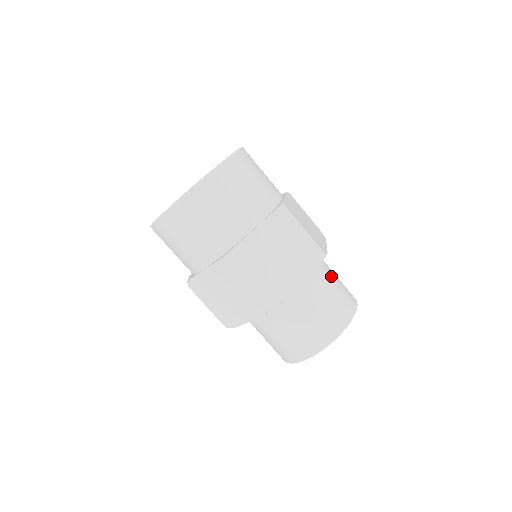
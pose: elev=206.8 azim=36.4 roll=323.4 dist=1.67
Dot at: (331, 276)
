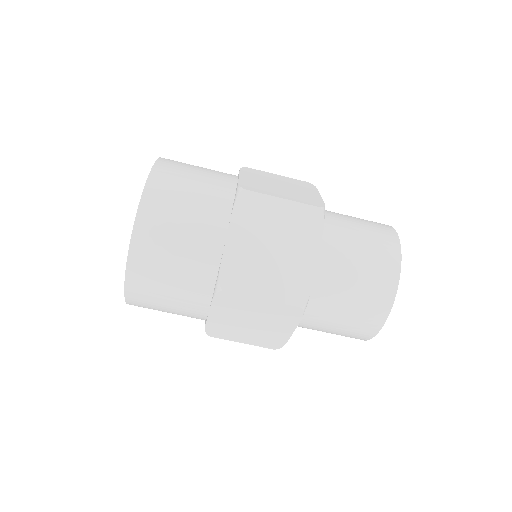
Dot at: (347, 223)
